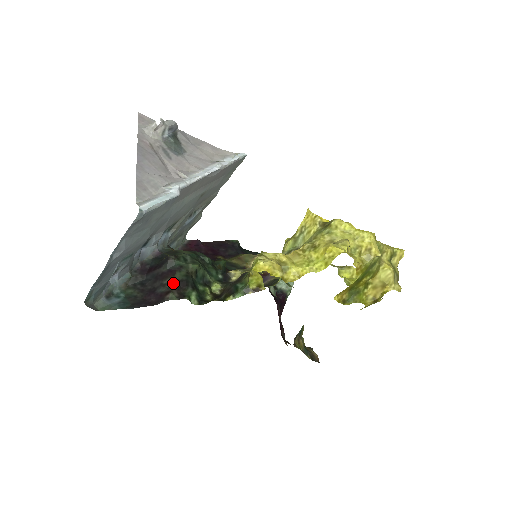
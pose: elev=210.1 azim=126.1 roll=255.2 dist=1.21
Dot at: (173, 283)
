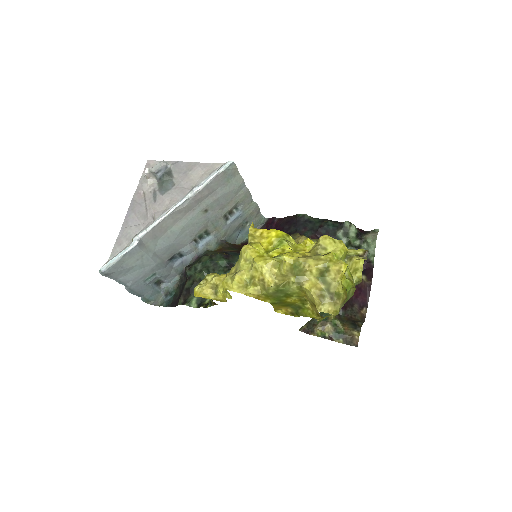
Dot at: (183, 291)
